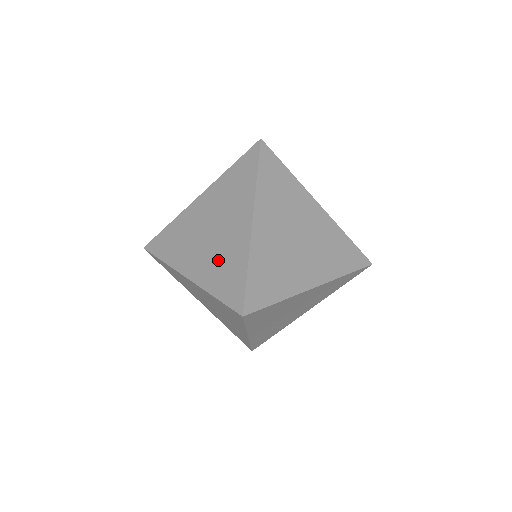
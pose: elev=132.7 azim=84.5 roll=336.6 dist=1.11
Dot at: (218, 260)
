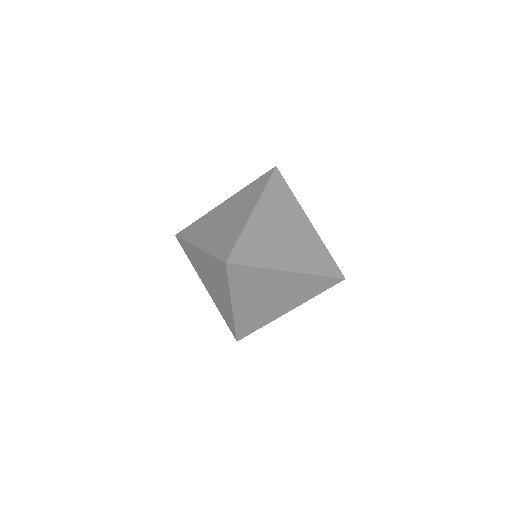
Dot at: (222, 234)
